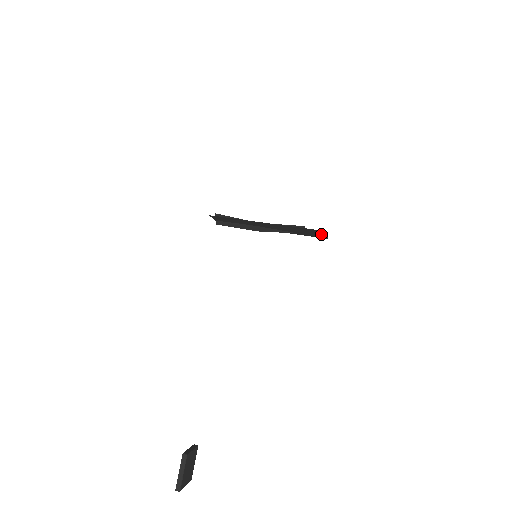
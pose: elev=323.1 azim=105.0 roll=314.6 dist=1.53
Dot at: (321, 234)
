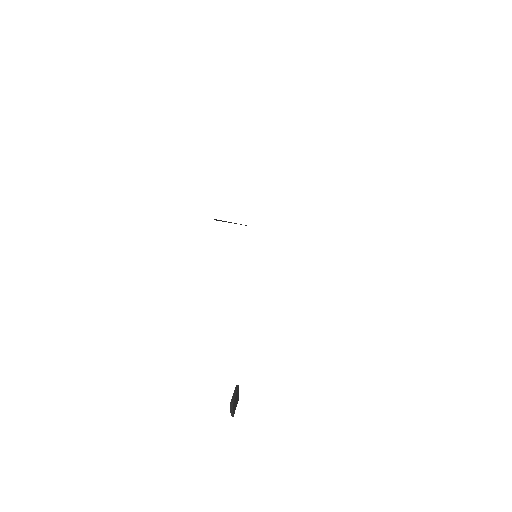
Dot at: occluded
